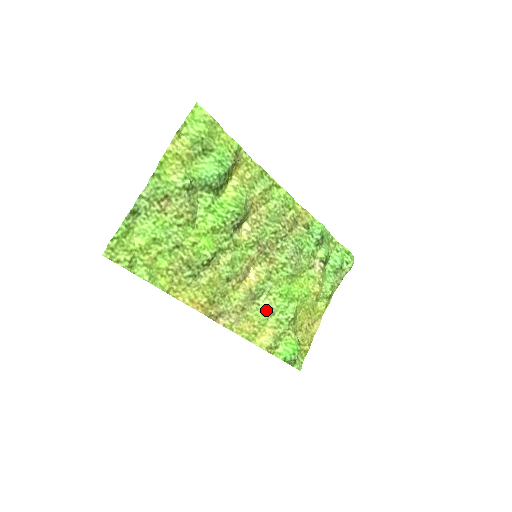
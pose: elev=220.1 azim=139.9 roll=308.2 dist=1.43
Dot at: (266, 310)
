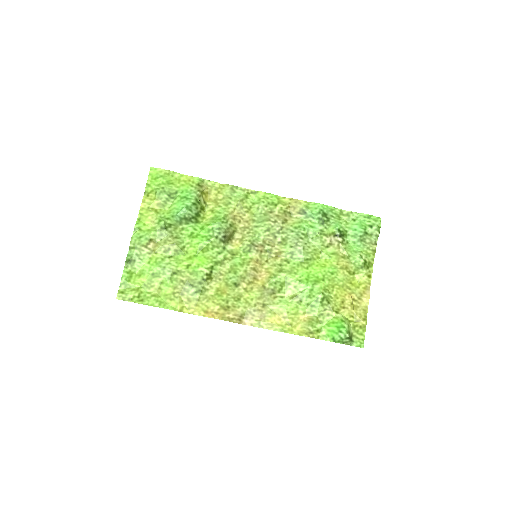
Dot at: (291, 299)
